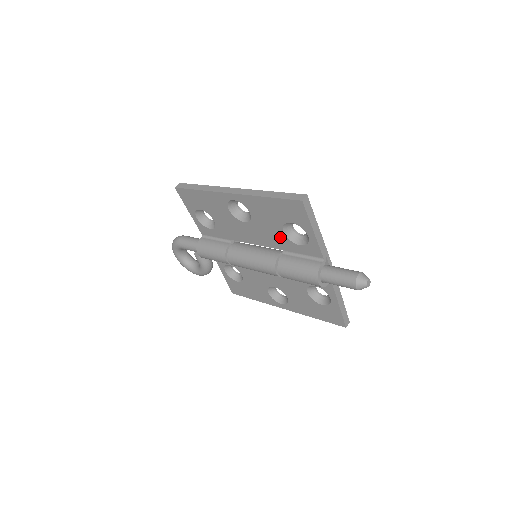
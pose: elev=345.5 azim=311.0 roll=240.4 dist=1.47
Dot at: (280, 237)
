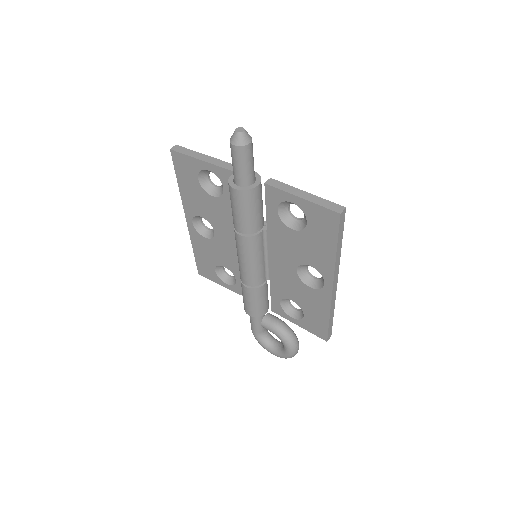
Dot at: (220, 205)
